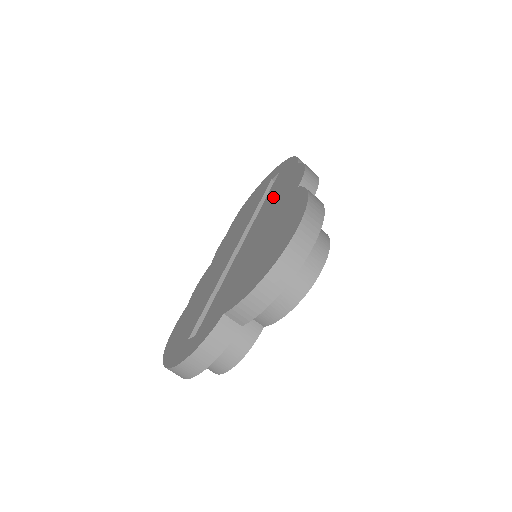
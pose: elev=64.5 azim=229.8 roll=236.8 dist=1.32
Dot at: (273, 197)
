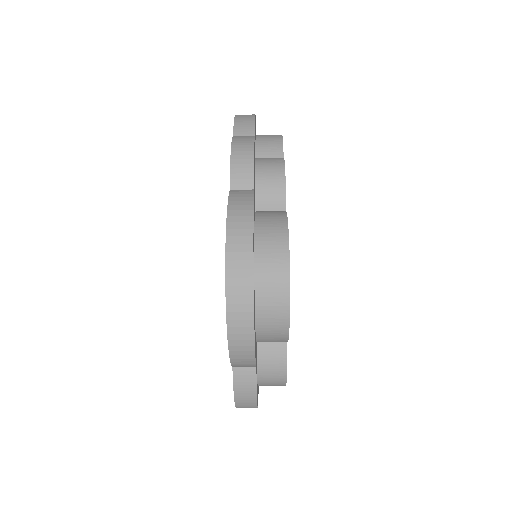
Dot at: occluded
